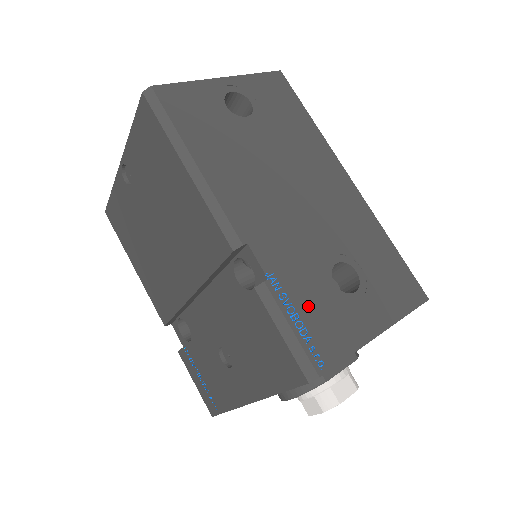
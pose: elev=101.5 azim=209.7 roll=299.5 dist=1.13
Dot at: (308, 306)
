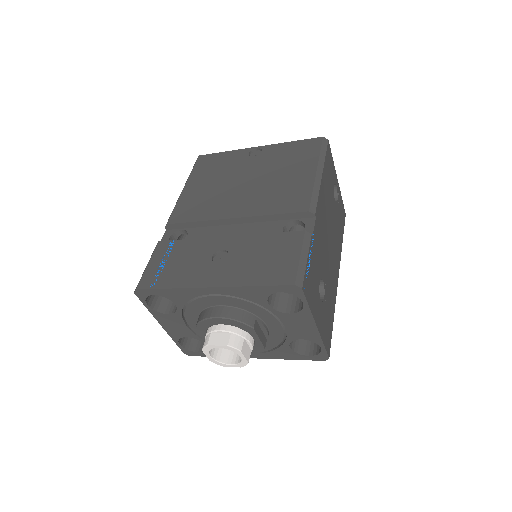
Dot at: (313, 268)
